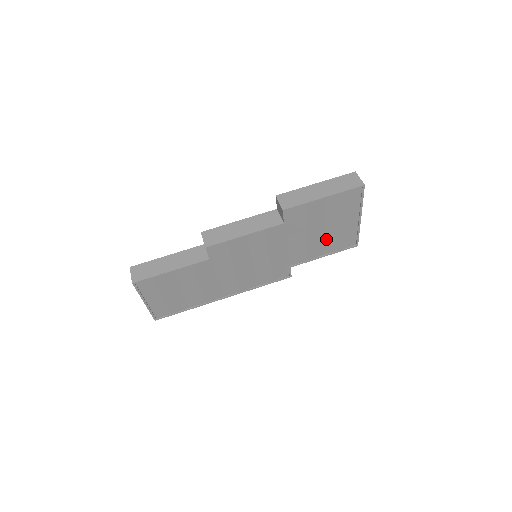
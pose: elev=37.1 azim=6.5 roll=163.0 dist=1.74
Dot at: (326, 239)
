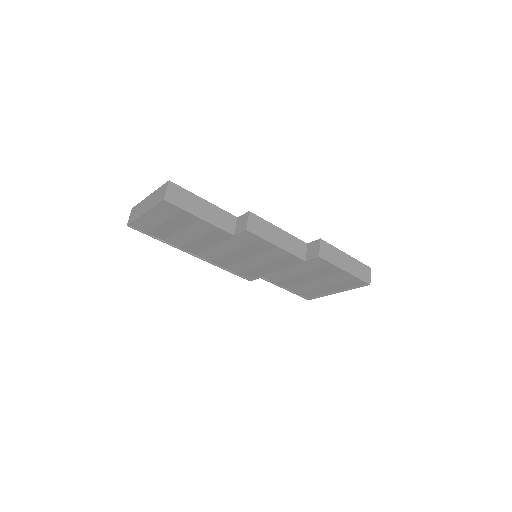
Dot at: (303, 284)
